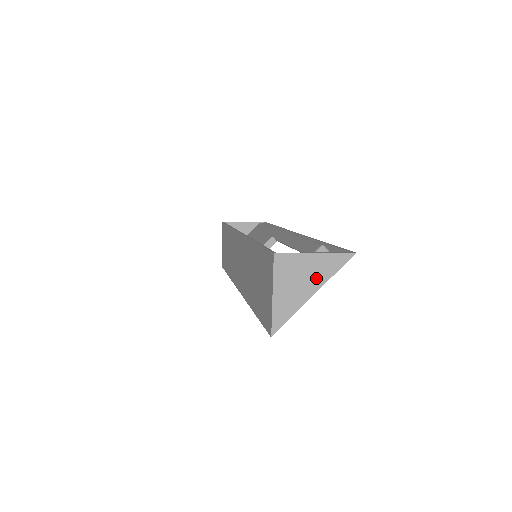
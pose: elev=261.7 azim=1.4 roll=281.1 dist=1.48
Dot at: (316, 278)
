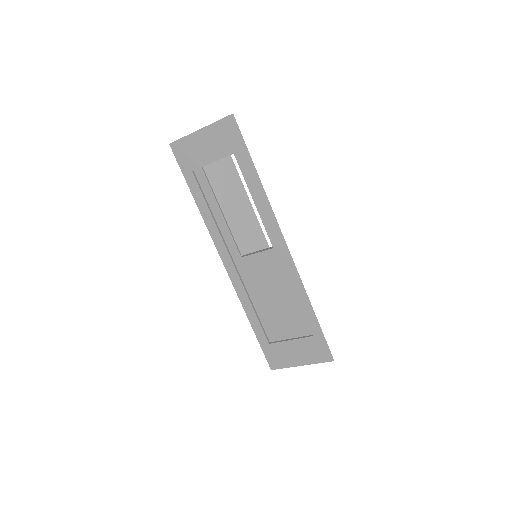
Dot at: occluded
